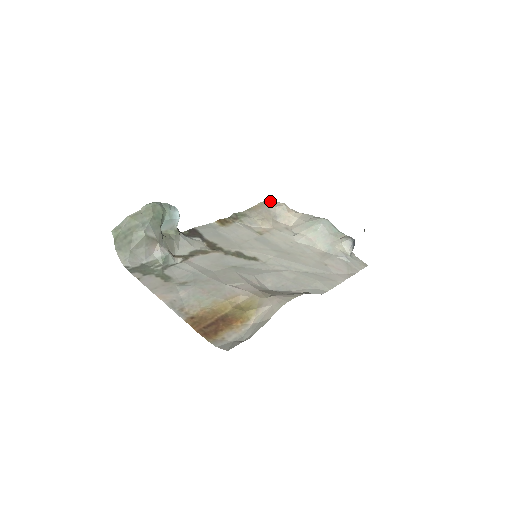
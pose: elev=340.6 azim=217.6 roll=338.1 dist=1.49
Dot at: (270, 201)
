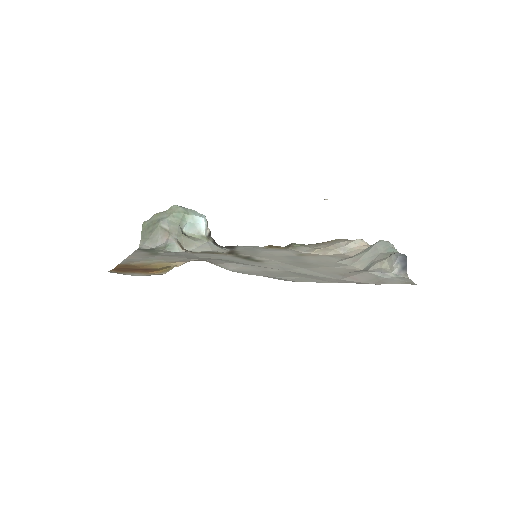
Dot at: occluded
